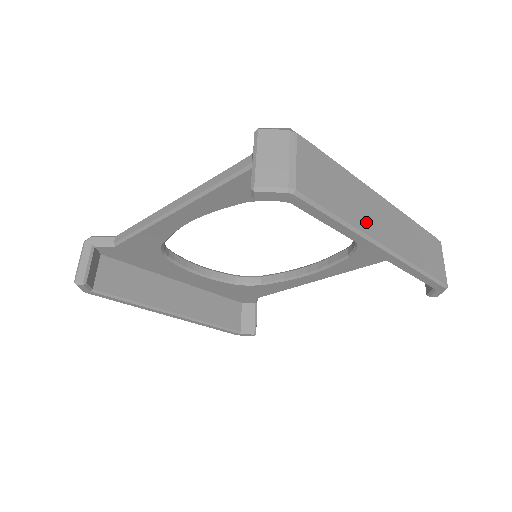
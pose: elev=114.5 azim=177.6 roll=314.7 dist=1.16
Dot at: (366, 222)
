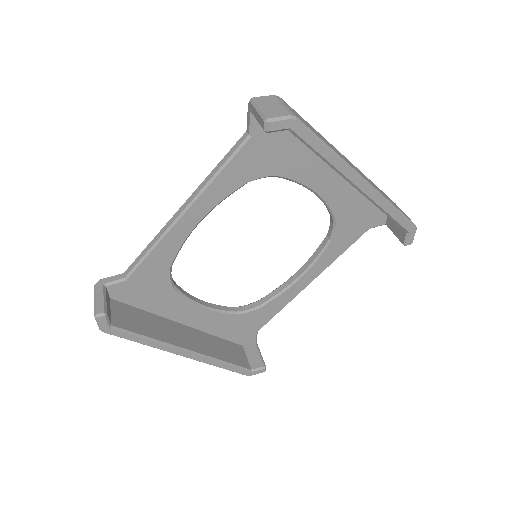
Dot at: (345, 160)
